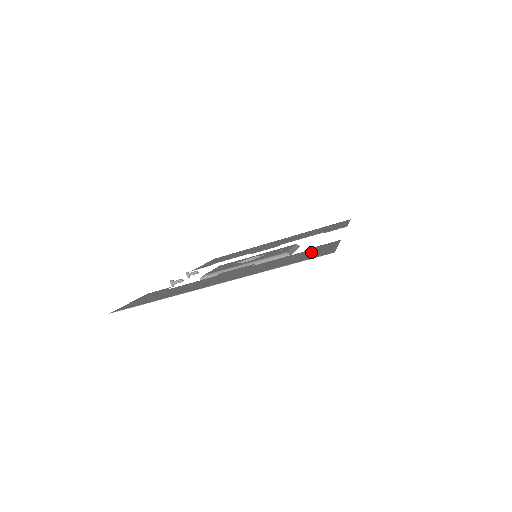
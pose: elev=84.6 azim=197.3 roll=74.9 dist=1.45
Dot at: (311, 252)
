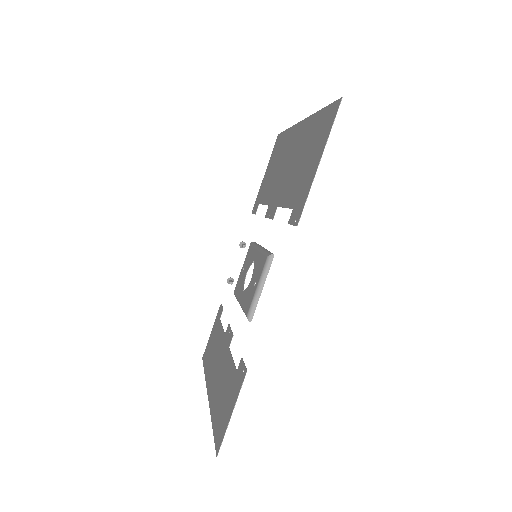
Dot at: (228, 398)
